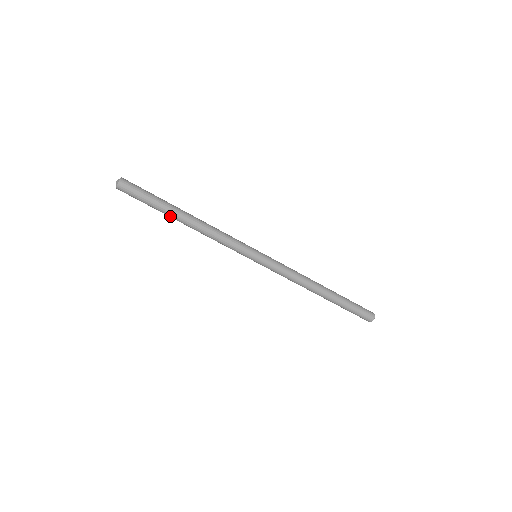
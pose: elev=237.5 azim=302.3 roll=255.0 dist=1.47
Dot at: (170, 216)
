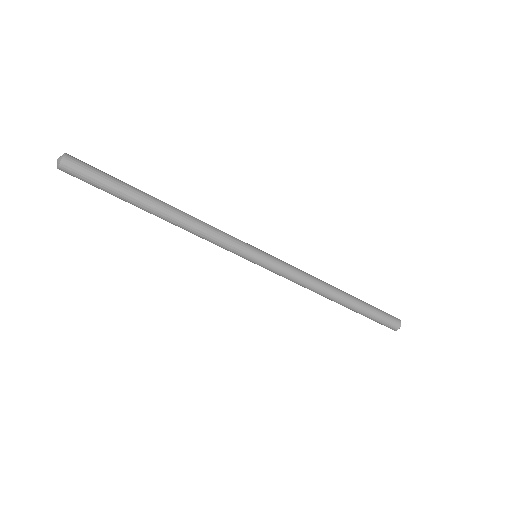
Dot at: (138, 206)
